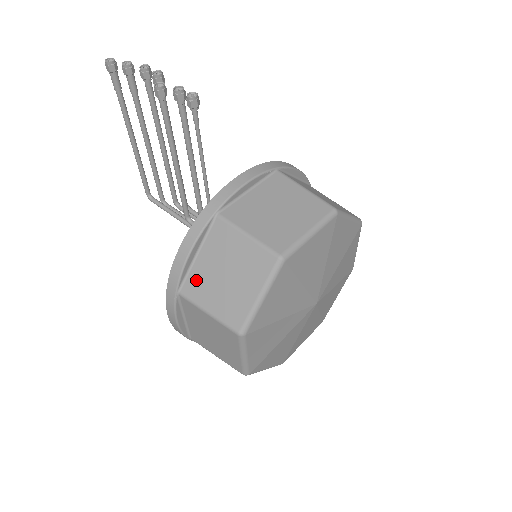
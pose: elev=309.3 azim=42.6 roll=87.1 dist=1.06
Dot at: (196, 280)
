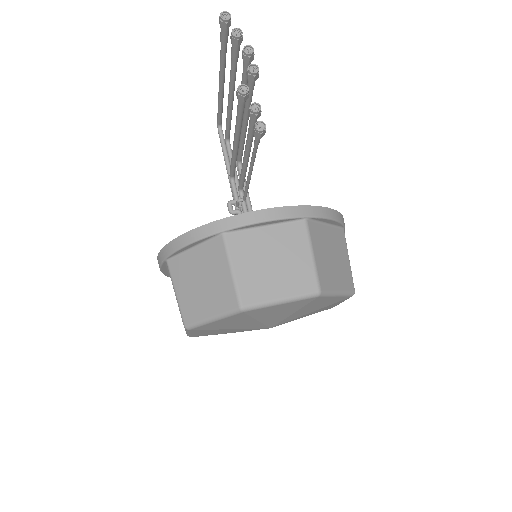
Dot at: (182, 264)
